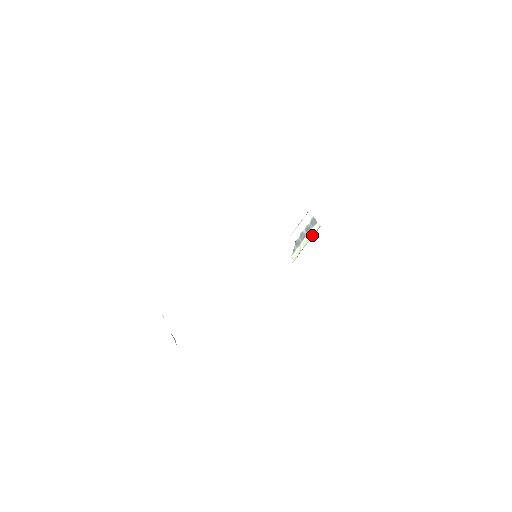
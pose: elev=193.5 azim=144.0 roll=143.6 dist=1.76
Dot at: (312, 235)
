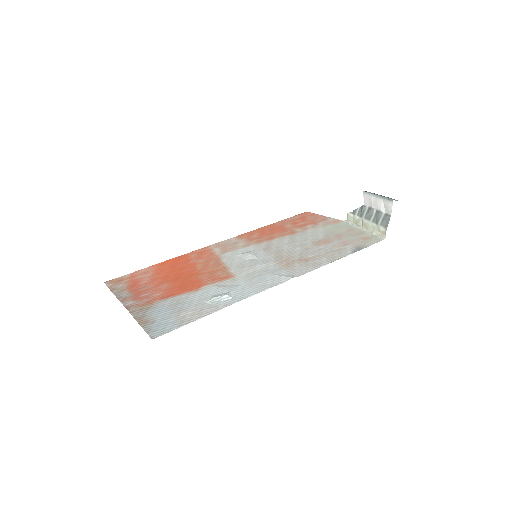
Dot at: (374, 230)
